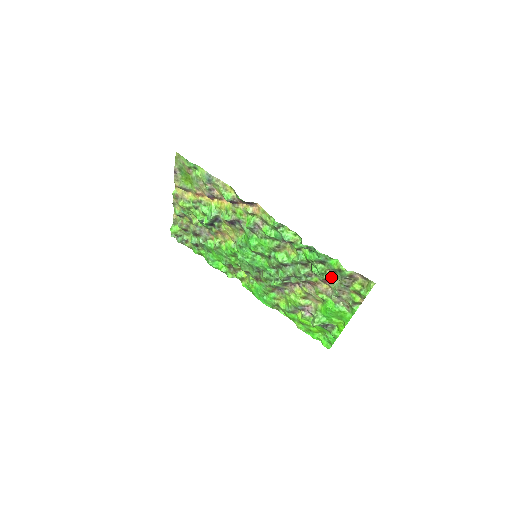
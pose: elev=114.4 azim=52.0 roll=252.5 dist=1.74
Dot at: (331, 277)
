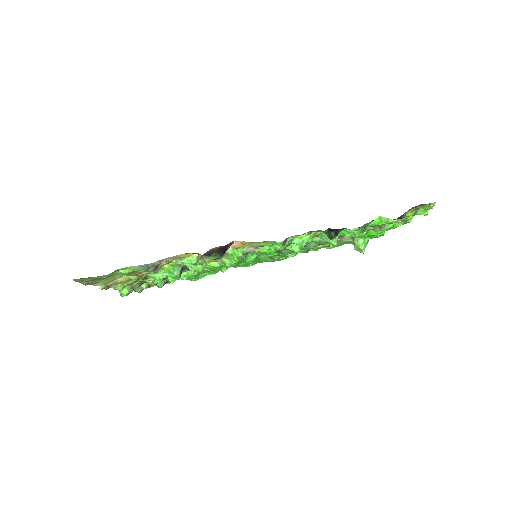
Dot at: occluded
